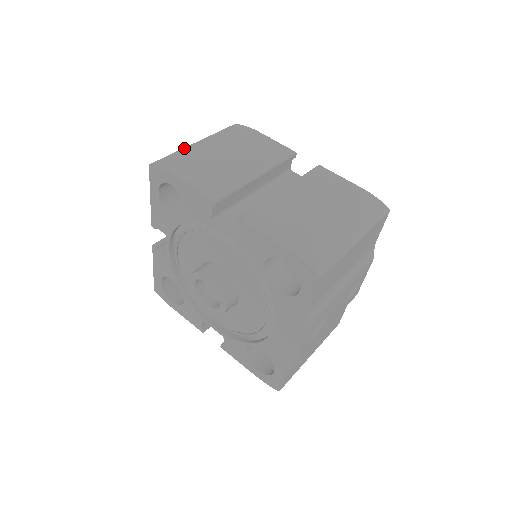
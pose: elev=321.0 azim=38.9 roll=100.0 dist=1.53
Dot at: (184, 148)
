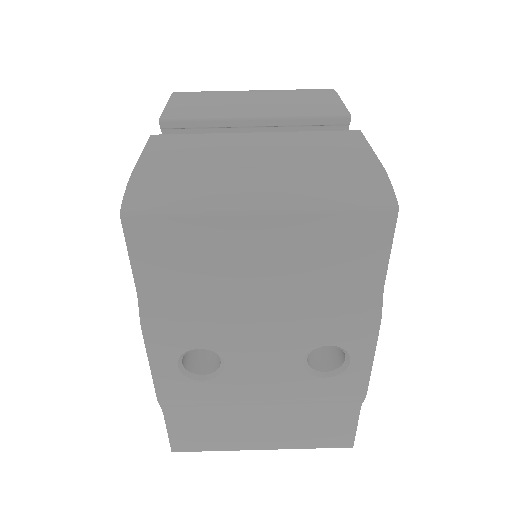
Dot at: occluded
